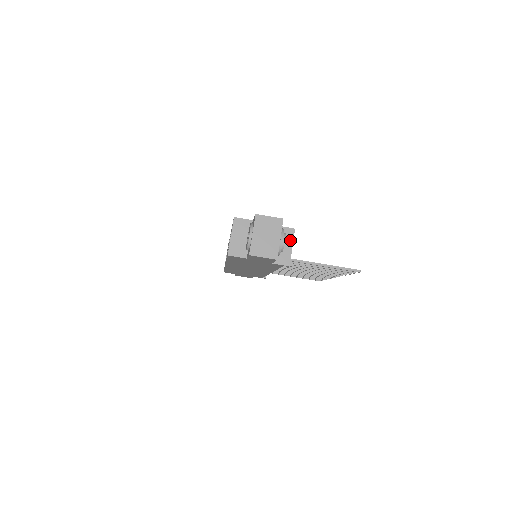
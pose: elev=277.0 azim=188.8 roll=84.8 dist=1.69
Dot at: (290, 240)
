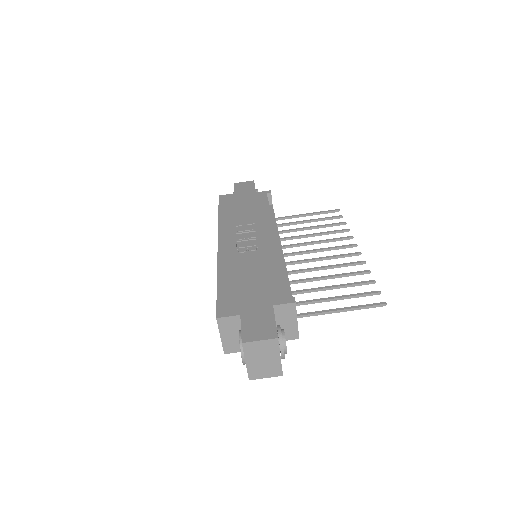
Dot at: (292, 315)
